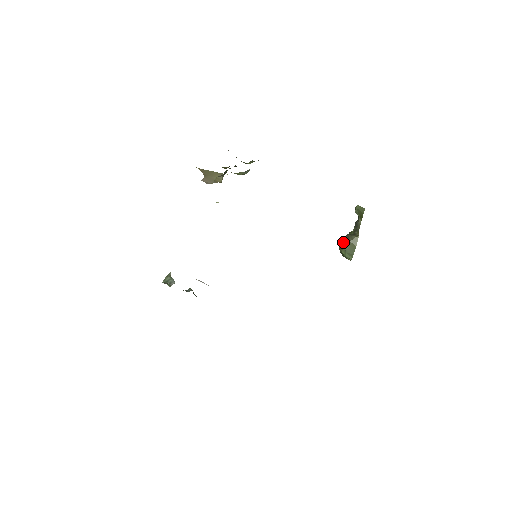
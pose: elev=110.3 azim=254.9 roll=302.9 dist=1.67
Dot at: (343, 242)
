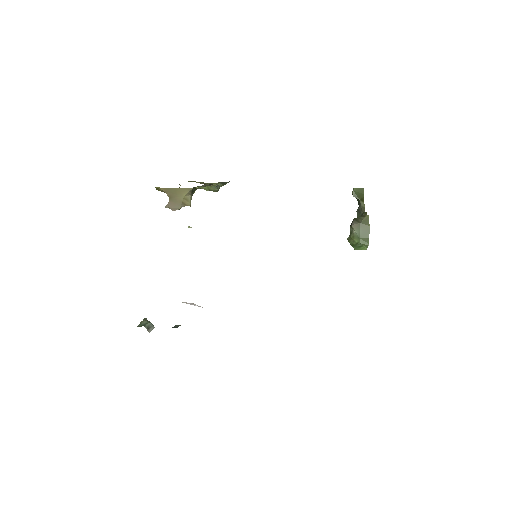
Dot at: (352, 227)
